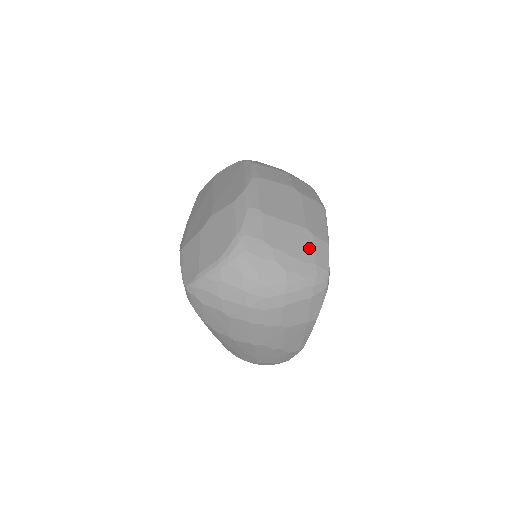
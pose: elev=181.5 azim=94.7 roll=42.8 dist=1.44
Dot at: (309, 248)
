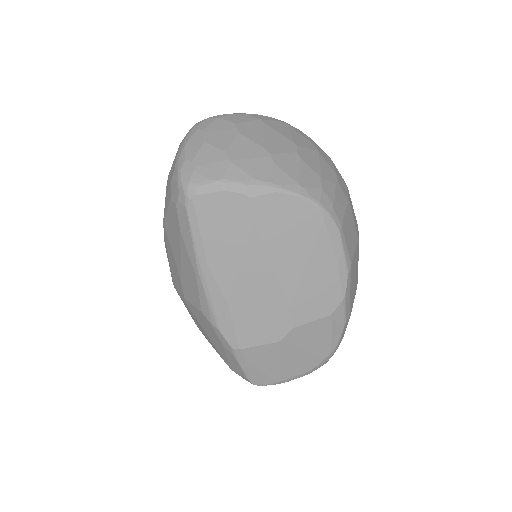
Dot at: occluded
